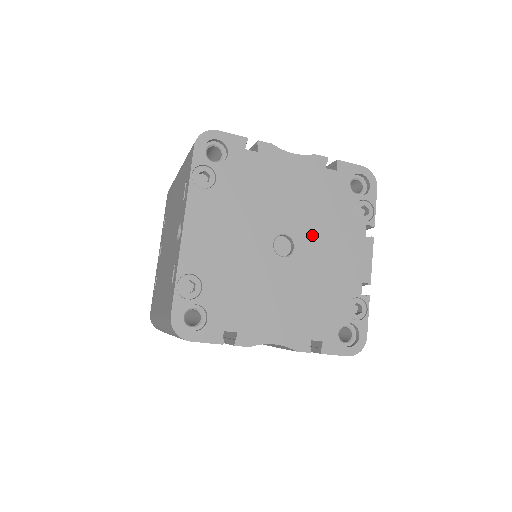
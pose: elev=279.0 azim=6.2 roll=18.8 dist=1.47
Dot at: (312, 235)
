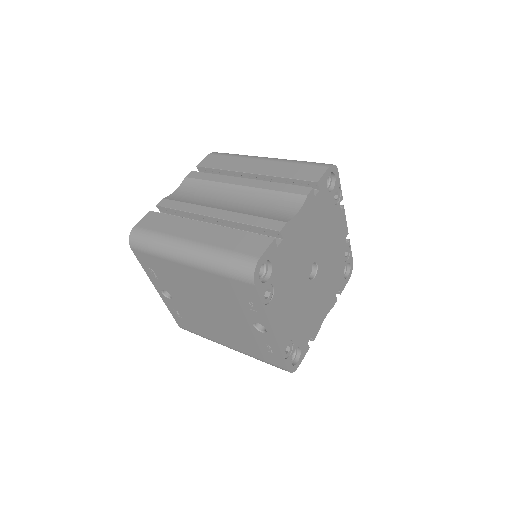
Dot at: (321, 247)
